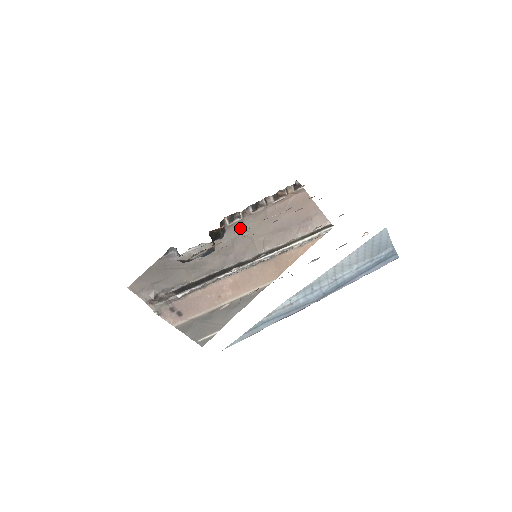
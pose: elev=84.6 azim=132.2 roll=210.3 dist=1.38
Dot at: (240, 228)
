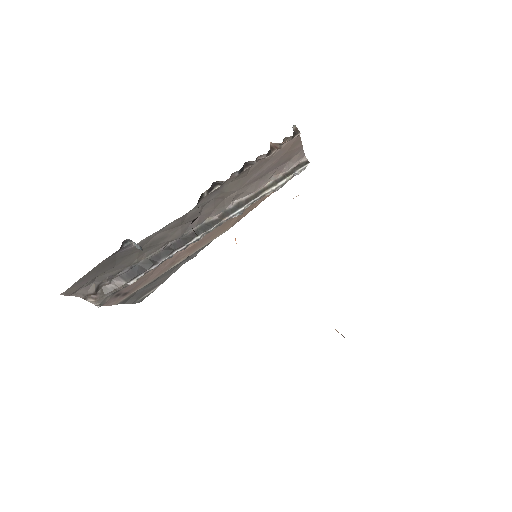
Dot at: (216, 193)
